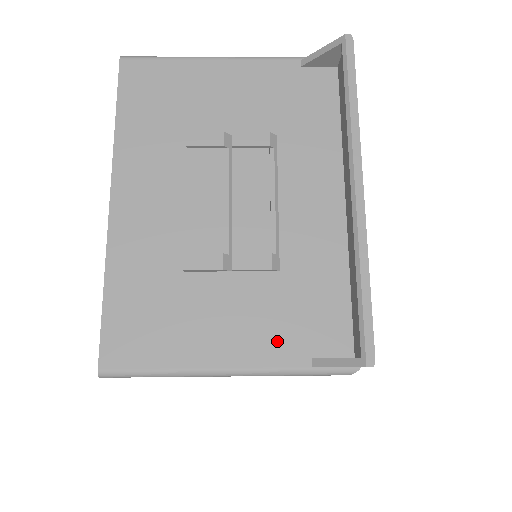
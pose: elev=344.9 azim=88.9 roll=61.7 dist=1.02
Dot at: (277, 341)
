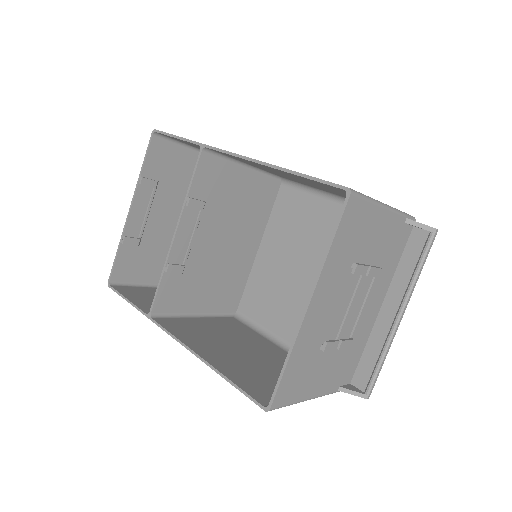
Dot at: (334, 381)
